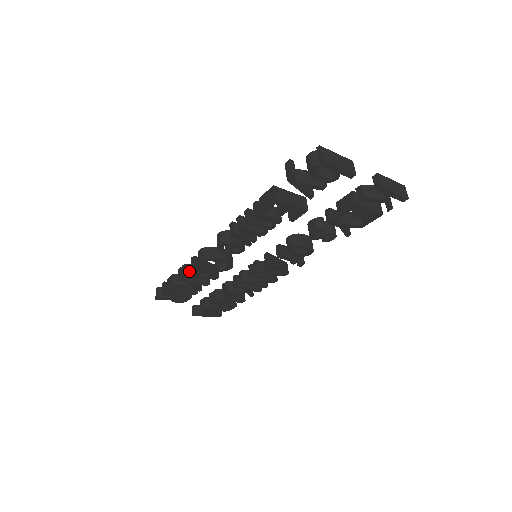
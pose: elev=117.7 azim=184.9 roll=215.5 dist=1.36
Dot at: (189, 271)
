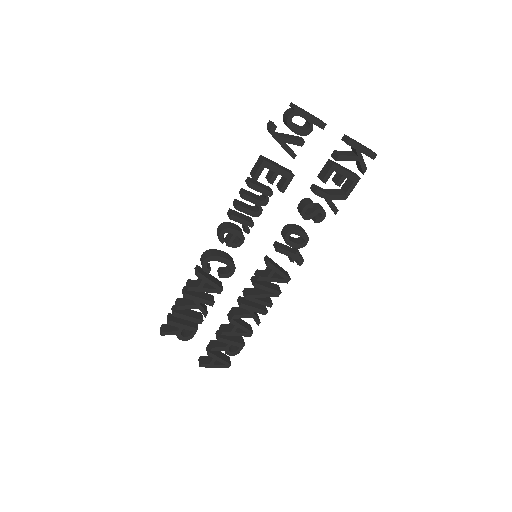
Dot at: (193, 284)
